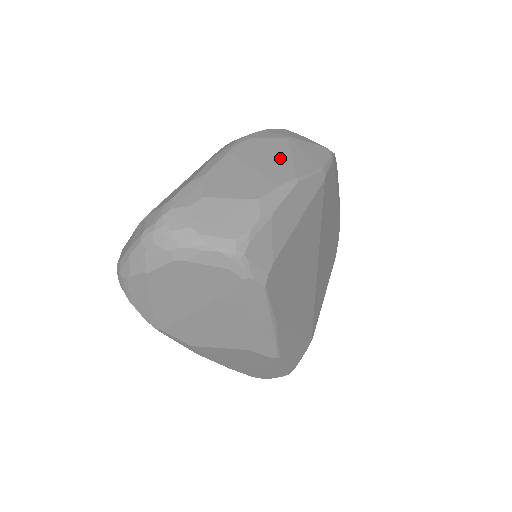
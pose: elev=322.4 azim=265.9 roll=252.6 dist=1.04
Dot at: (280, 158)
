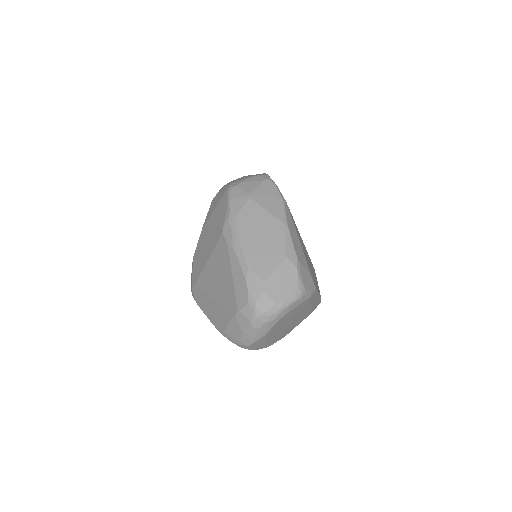
Dot at: (264, 218)
